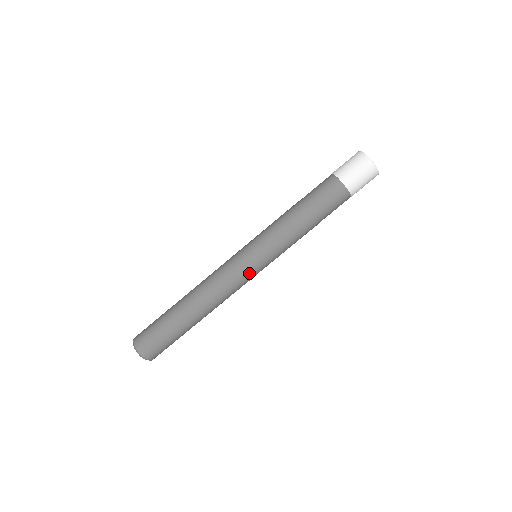
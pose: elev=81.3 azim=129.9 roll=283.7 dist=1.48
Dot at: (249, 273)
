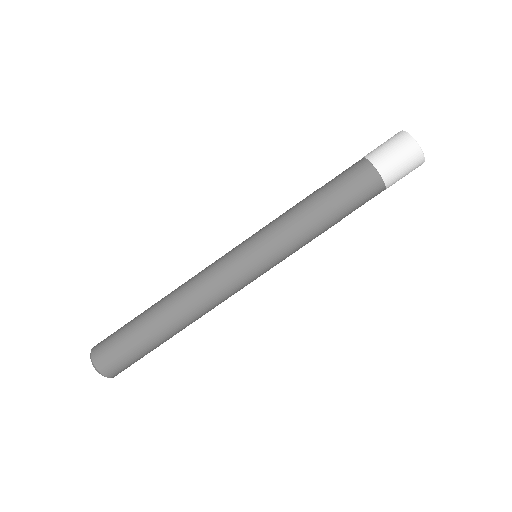
Dot at: (238, 268)
